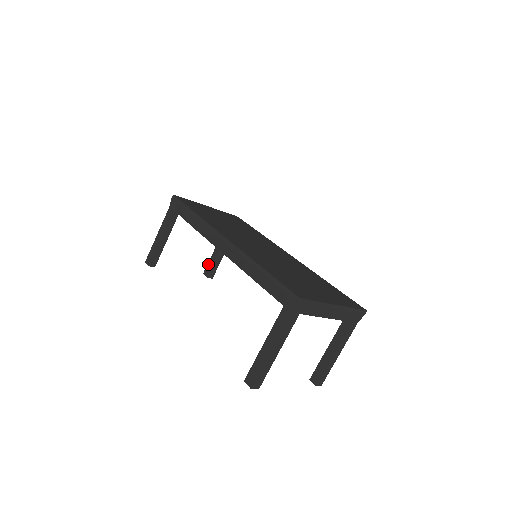
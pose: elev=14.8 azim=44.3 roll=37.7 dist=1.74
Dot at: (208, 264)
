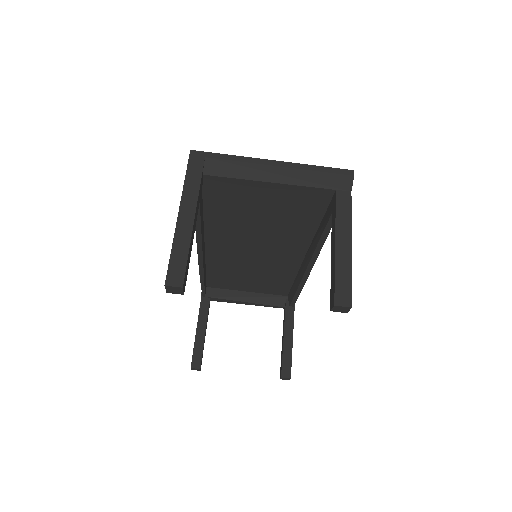
Dot at: occluded
